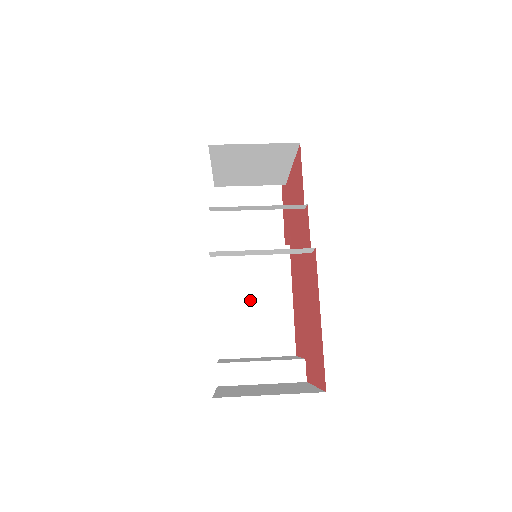
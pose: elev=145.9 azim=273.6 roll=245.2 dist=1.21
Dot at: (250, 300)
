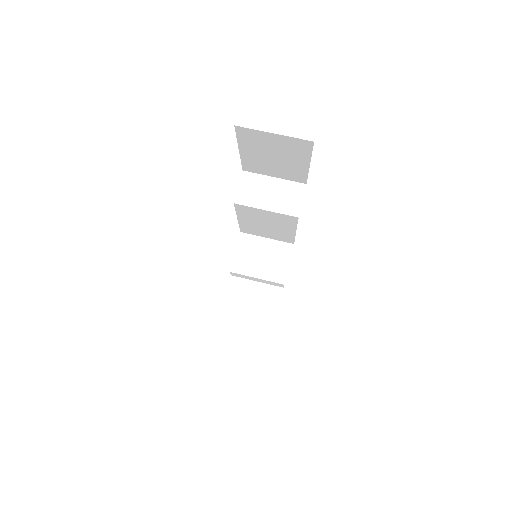
Dot at: (262, 224)
